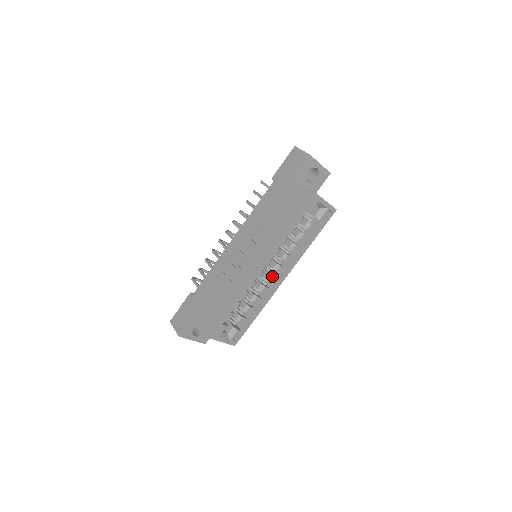
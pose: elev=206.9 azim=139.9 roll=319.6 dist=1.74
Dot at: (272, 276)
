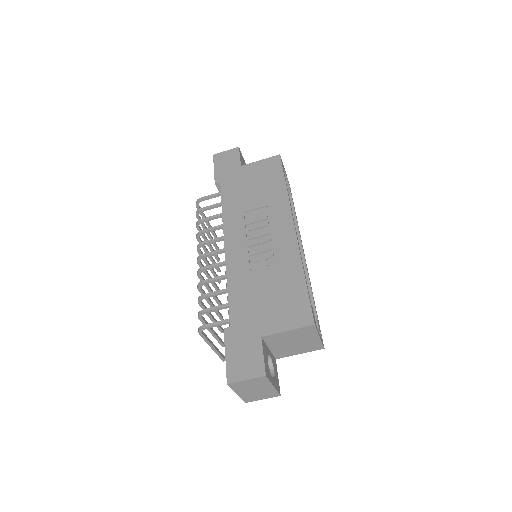
Dot at: occluded
